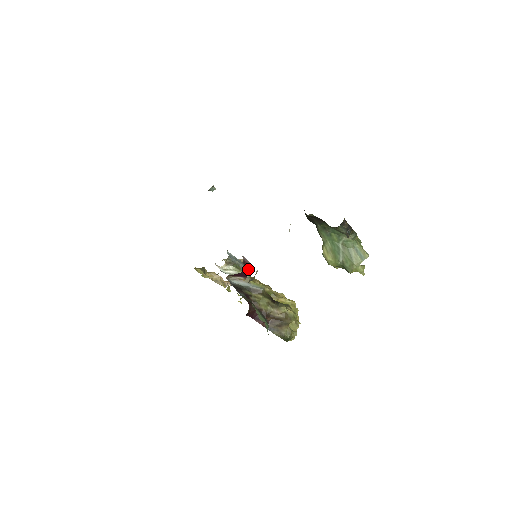
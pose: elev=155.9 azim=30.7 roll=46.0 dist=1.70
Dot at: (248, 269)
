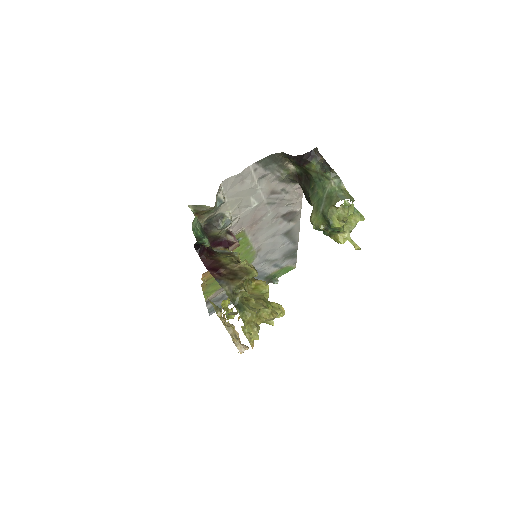
Dot at: occluded
